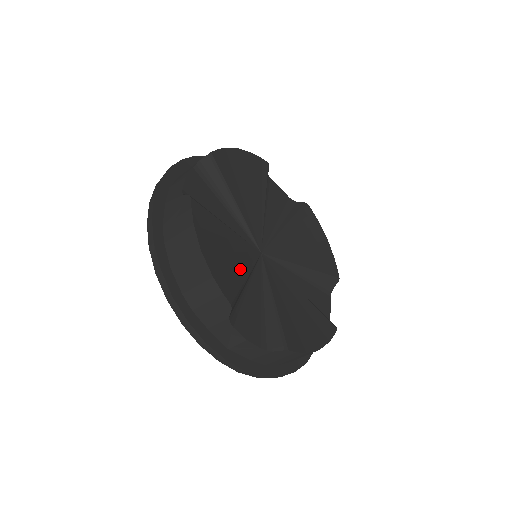
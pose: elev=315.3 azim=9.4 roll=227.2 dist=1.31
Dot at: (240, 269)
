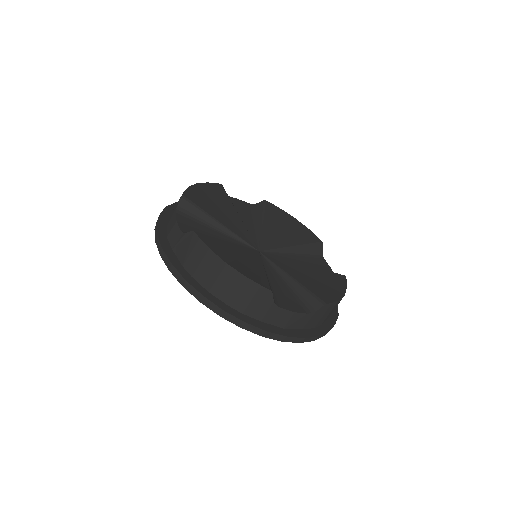
Dot at: (256, 266)
